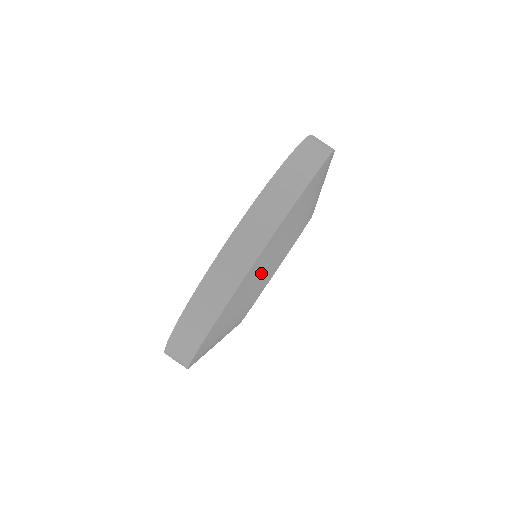
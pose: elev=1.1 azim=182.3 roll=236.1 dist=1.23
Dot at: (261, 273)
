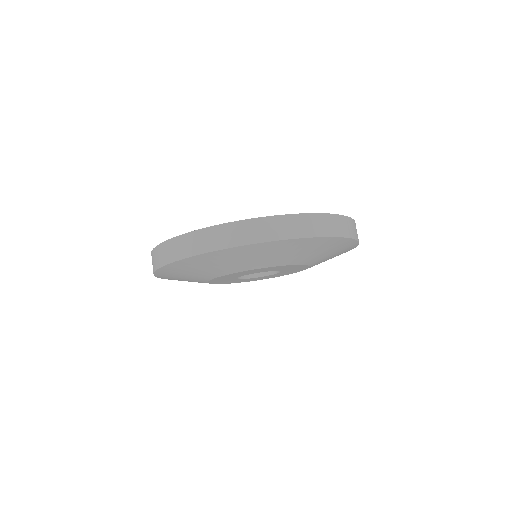
Dot at: (183, 274)
